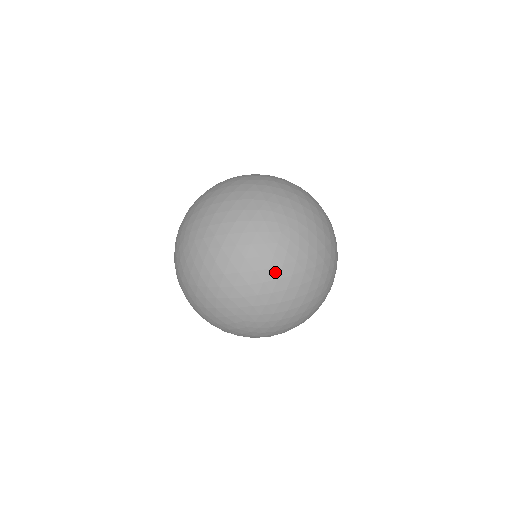
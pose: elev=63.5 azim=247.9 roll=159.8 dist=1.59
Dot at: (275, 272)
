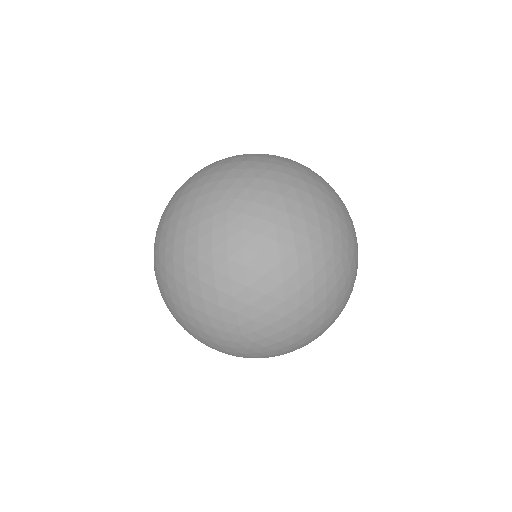
Dot at: (237, 259)
